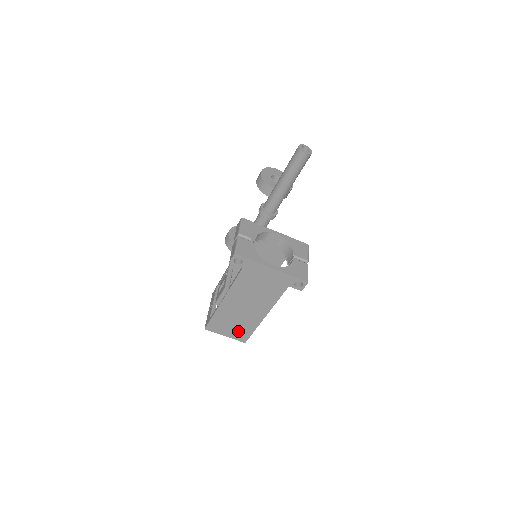
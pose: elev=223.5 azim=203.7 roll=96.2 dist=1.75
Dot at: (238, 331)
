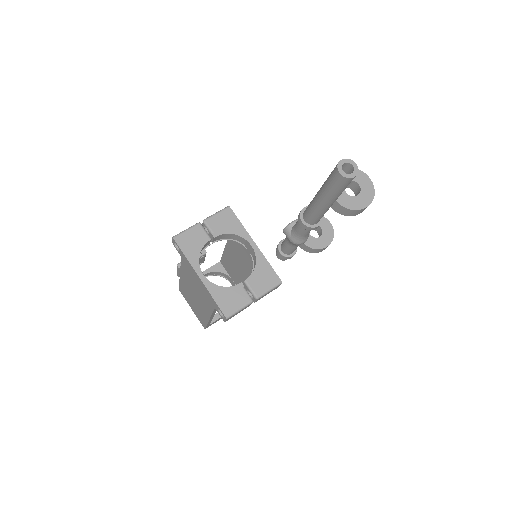
Dot at: occluded
